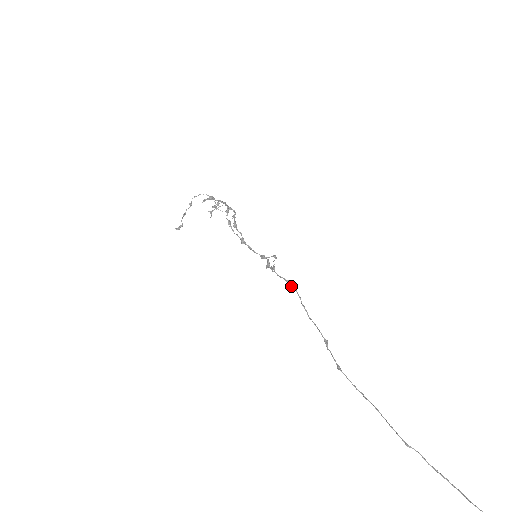
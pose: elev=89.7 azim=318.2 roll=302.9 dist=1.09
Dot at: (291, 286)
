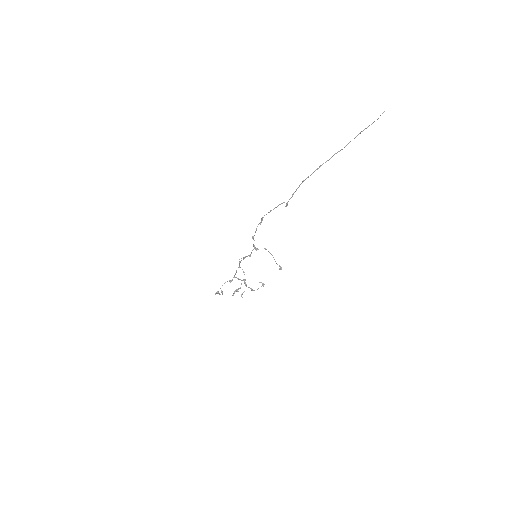
Dot at: occluded
